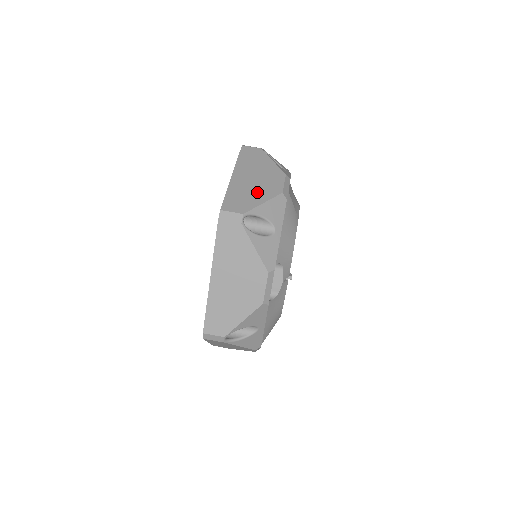
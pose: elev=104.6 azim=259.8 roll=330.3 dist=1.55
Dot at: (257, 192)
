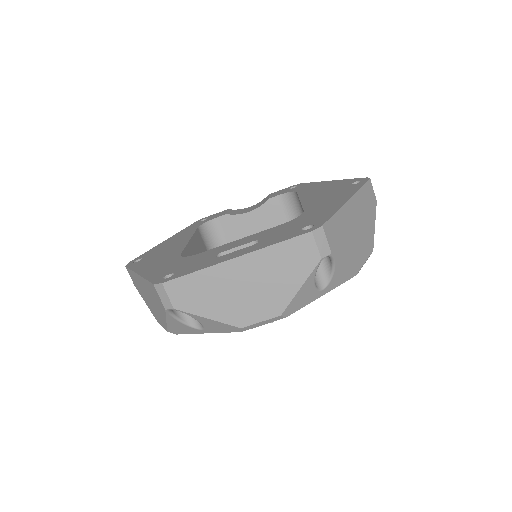
Dot at: (351, 243)
